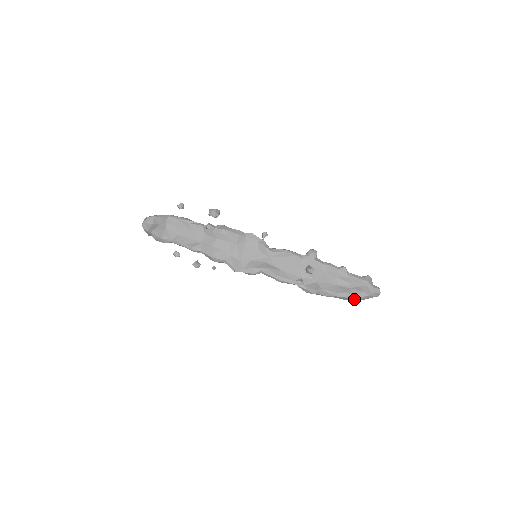
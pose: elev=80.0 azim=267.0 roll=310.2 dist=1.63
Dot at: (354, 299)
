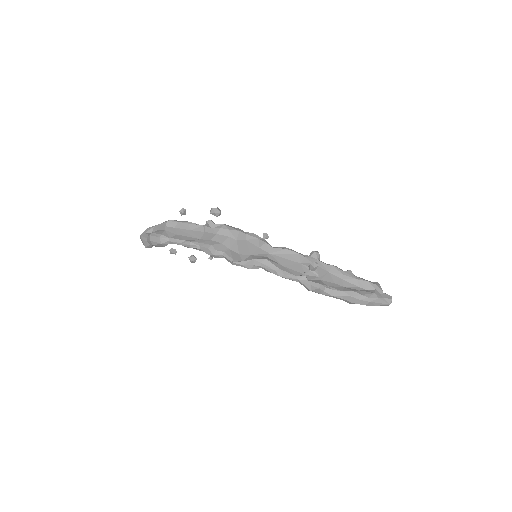
Dot at: (364, 301)
